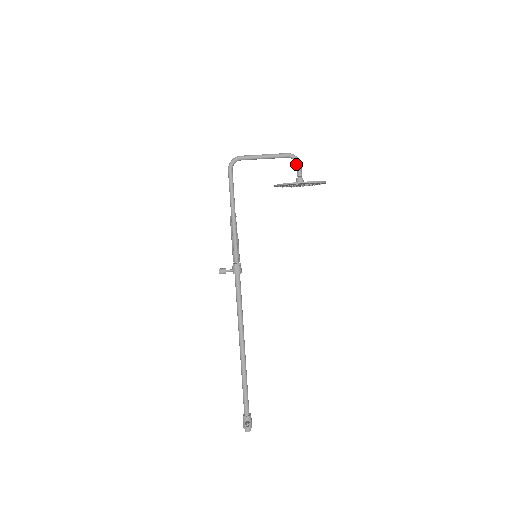
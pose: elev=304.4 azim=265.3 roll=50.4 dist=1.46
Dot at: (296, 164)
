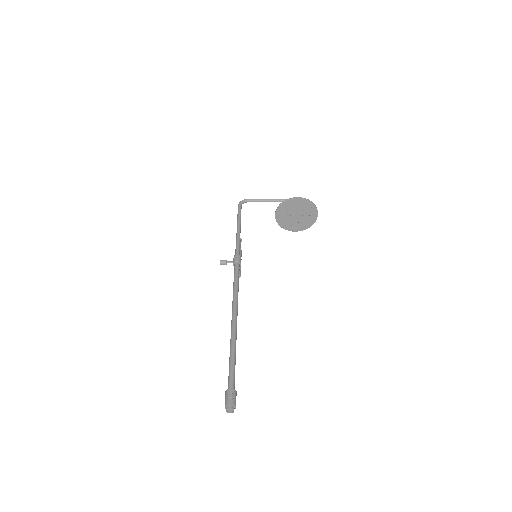
Dot at: occluded
